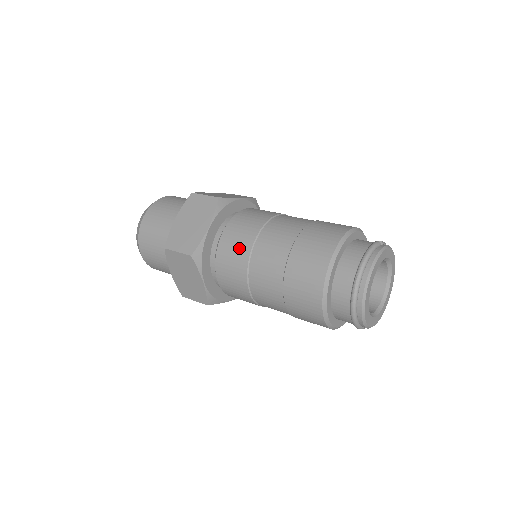
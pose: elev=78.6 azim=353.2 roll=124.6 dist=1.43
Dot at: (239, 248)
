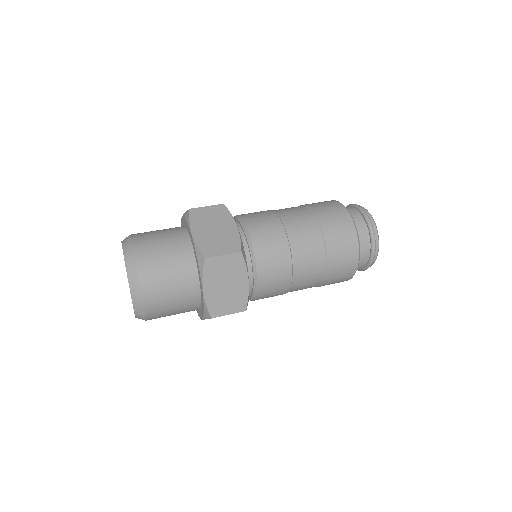
Dot at: (273, 234)
